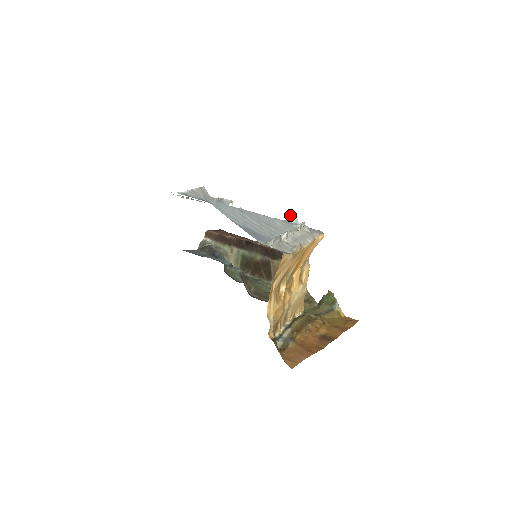
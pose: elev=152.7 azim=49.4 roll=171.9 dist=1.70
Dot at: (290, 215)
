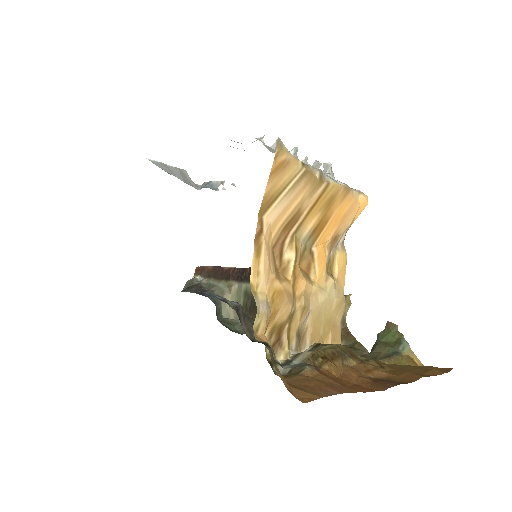
Dot at: occluded
